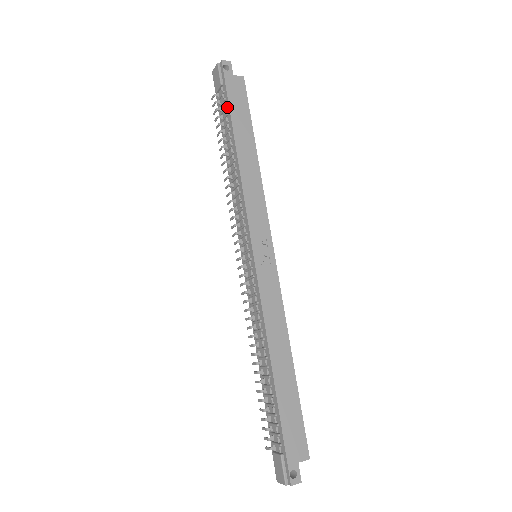
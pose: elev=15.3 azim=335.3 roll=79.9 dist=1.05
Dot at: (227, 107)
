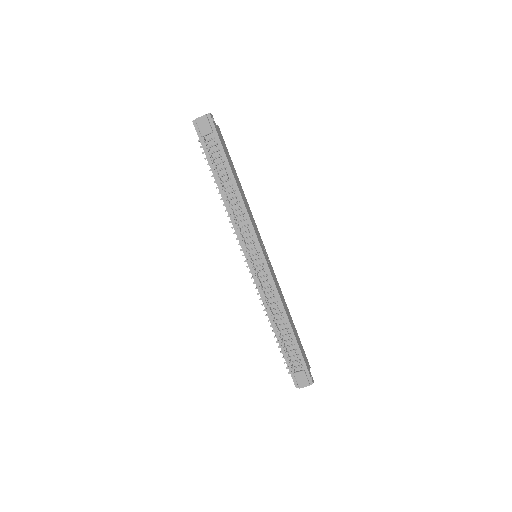
Dot at: (221, 150)
